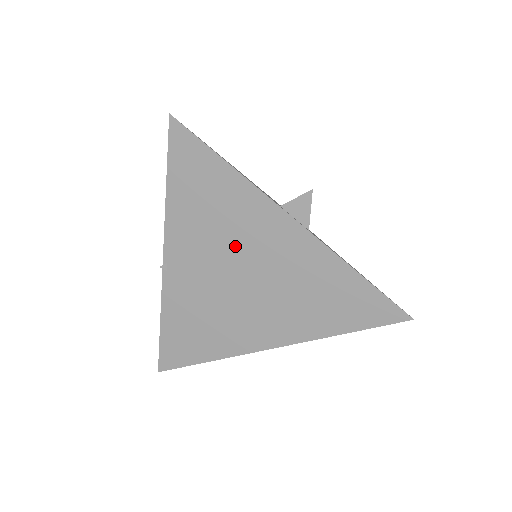
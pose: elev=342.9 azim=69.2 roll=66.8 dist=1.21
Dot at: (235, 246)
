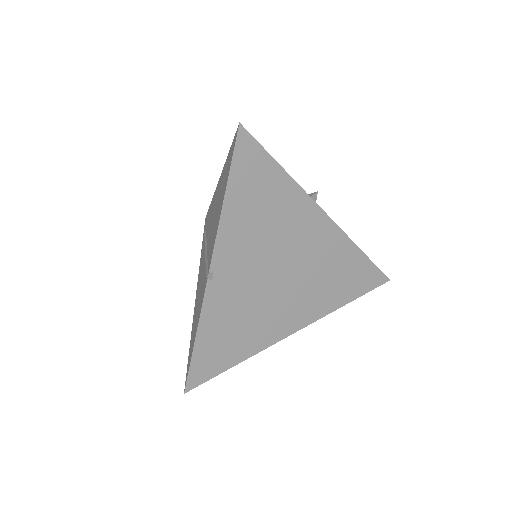
Dot at: (279, 244)
